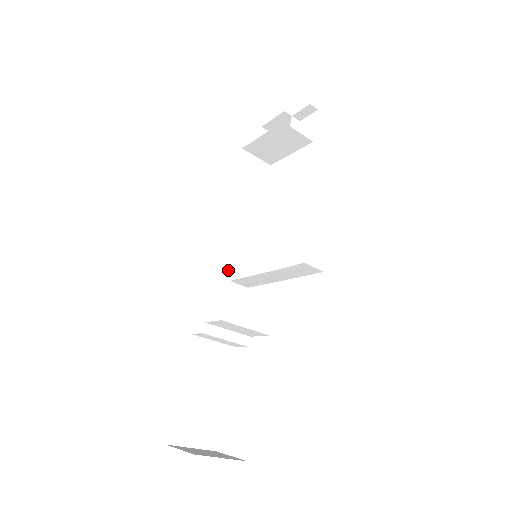
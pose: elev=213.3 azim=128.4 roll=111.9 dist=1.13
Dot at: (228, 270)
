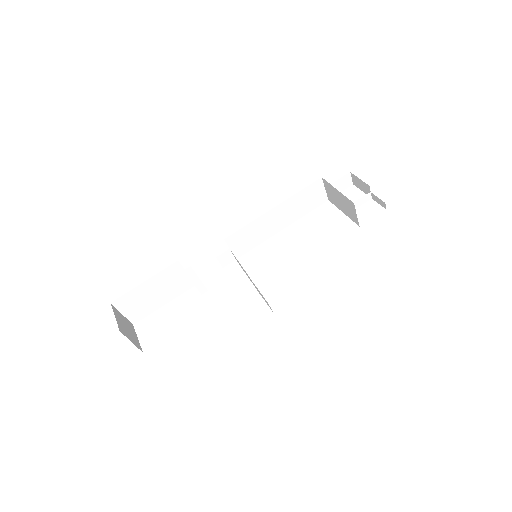
Dot at: (235, 242)
